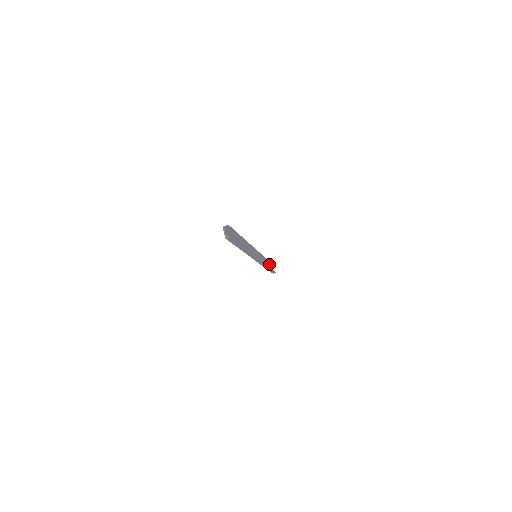
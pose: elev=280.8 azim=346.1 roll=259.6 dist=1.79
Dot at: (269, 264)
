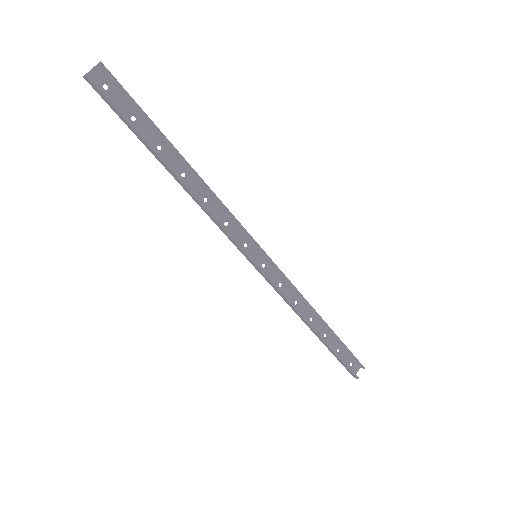
Dot at: (343, 346)
